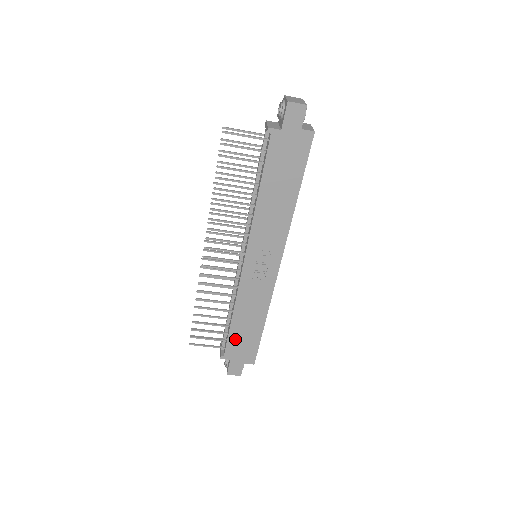
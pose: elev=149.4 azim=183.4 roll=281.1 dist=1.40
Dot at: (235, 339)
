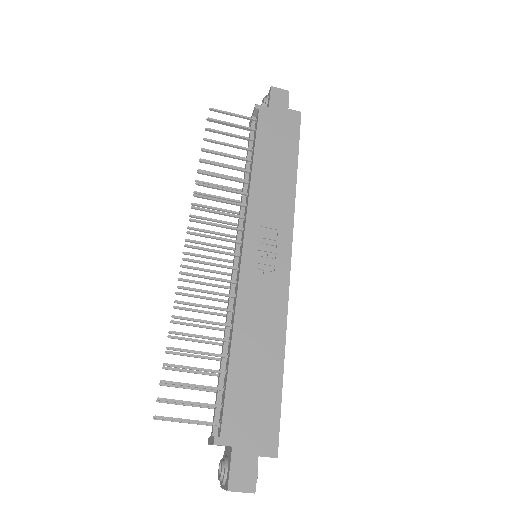
Dot at: (238, 394)
